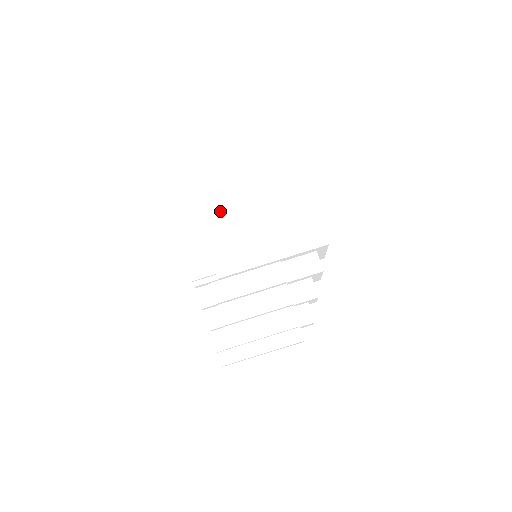
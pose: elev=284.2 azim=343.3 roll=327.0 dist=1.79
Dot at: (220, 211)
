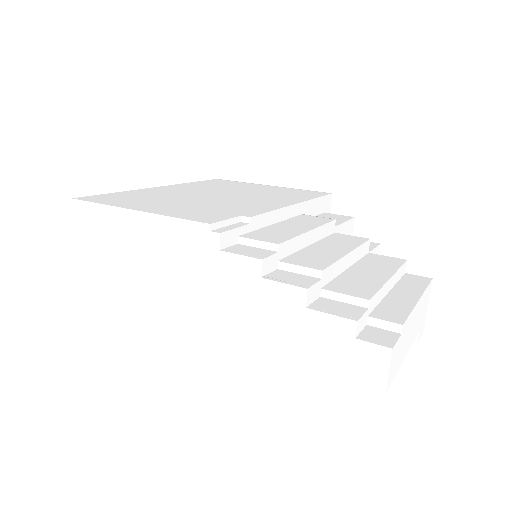
Dot at: (172, 196)
